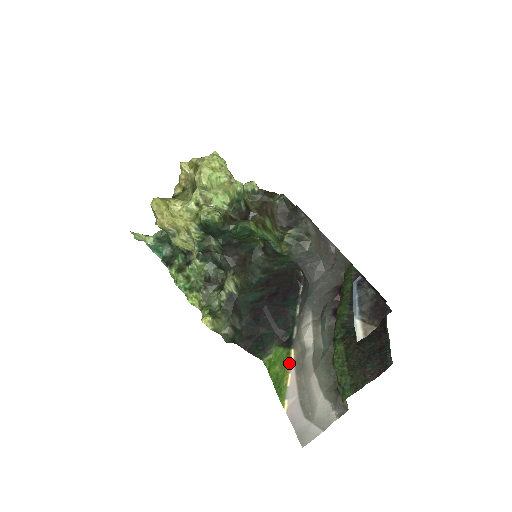
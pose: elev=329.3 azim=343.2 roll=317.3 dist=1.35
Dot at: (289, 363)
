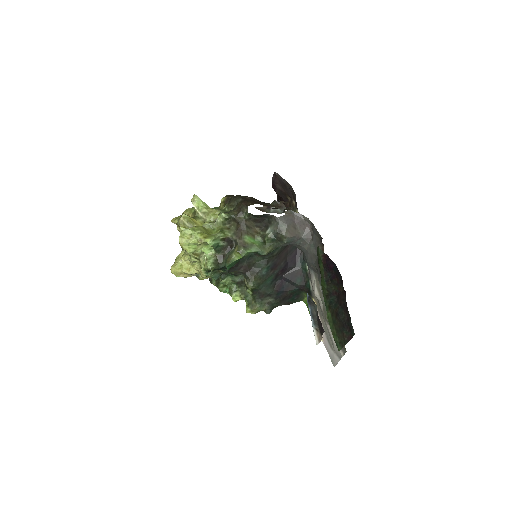
Dot at: occluded
